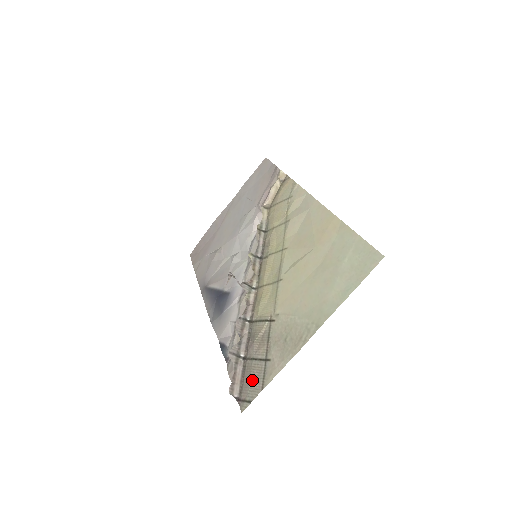
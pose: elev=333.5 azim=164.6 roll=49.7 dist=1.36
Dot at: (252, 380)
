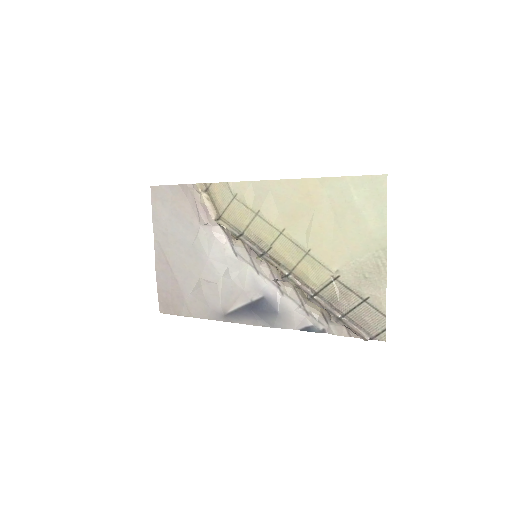
Dot at: (369, 320)
